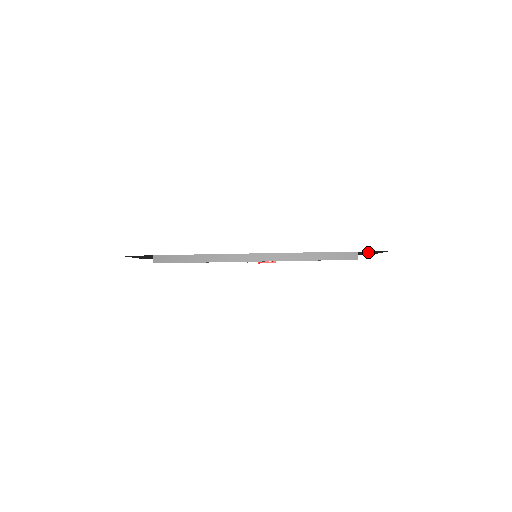
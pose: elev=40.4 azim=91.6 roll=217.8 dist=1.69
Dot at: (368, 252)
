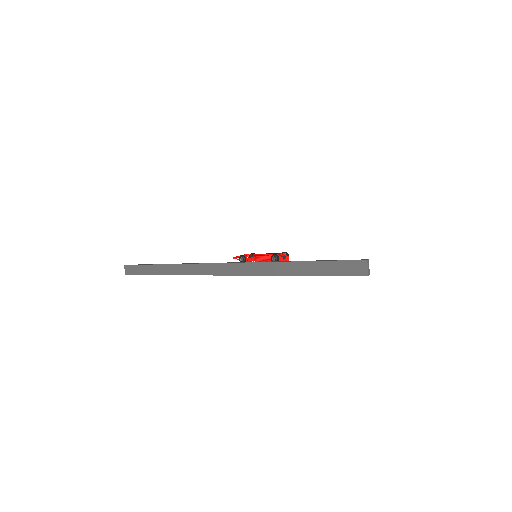
Dot at: occluded
